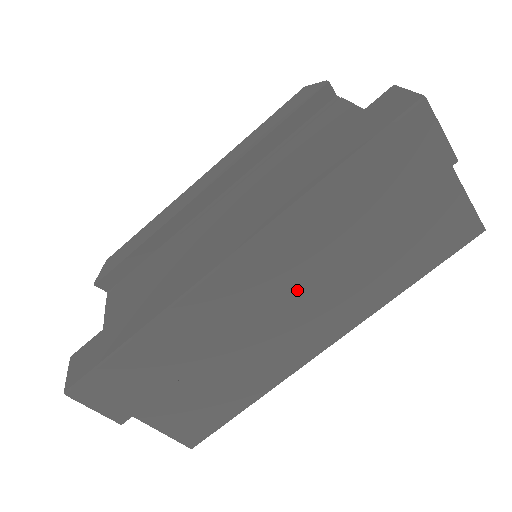
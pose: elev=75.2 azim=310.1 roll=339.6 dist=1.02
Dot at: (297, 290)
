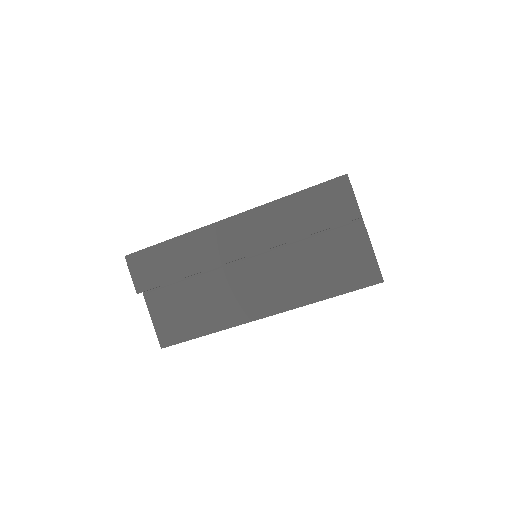
Dot at: (259, 264)
